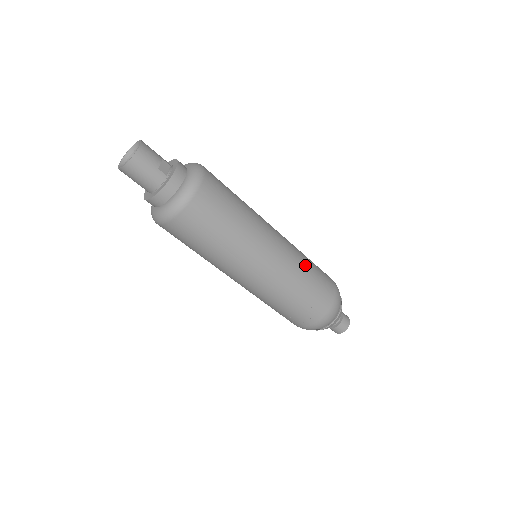
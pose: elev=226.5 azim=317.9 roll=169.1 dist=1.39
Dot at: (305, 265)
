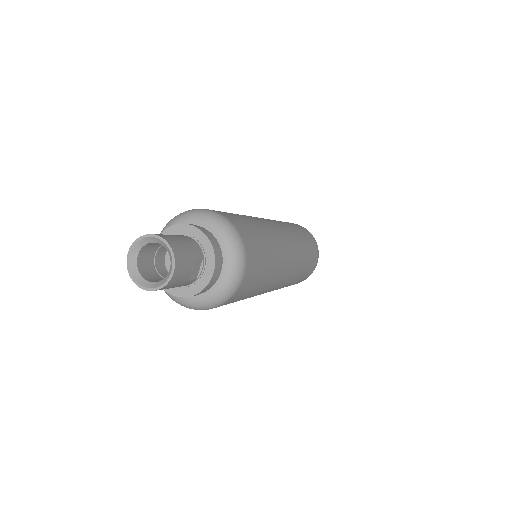
Dot at: (302, 267)
